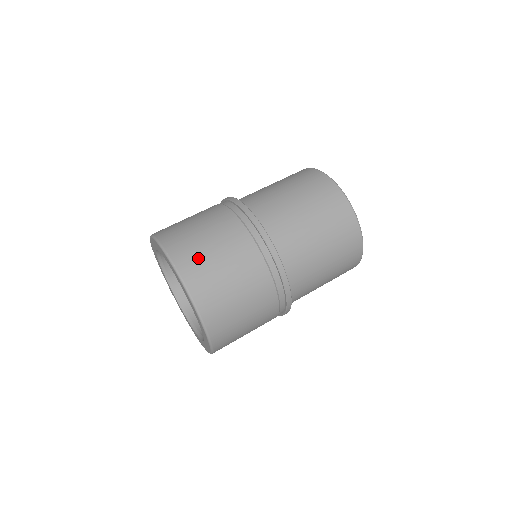
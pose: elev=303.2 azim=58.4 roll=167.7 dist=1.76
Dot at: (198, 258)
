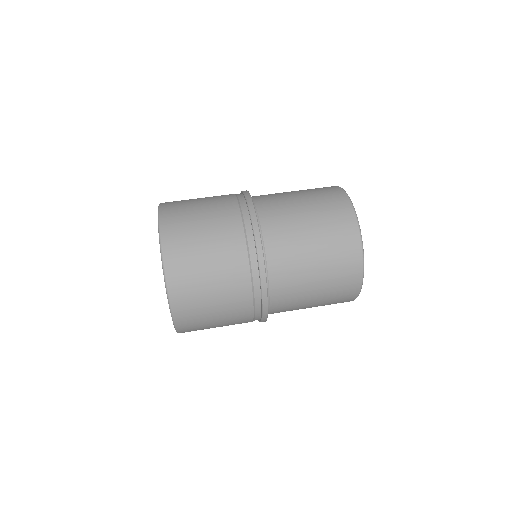
Dot at: (182, 201)
